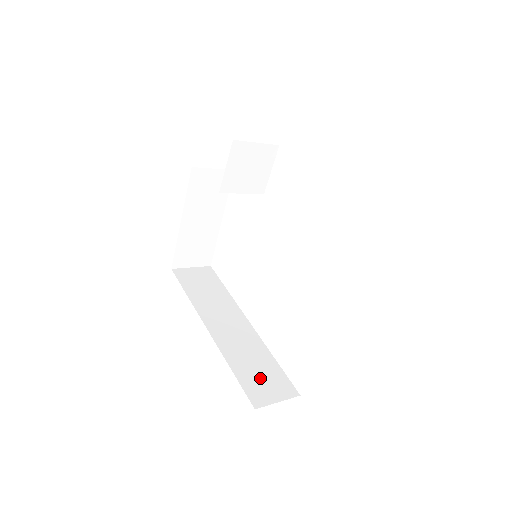
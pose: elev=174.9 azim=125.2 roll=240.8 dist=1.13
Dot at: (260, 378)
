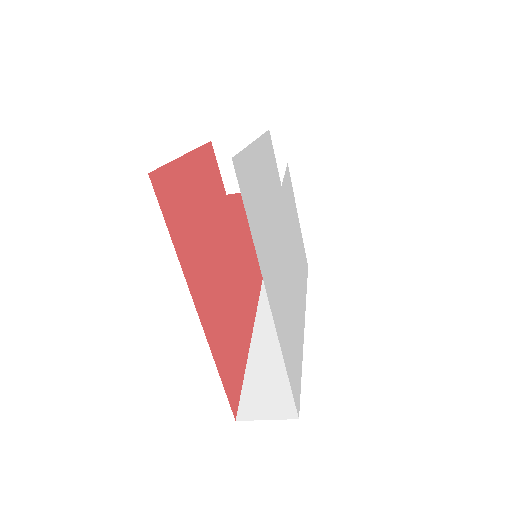
Dot at: (267, 390)
